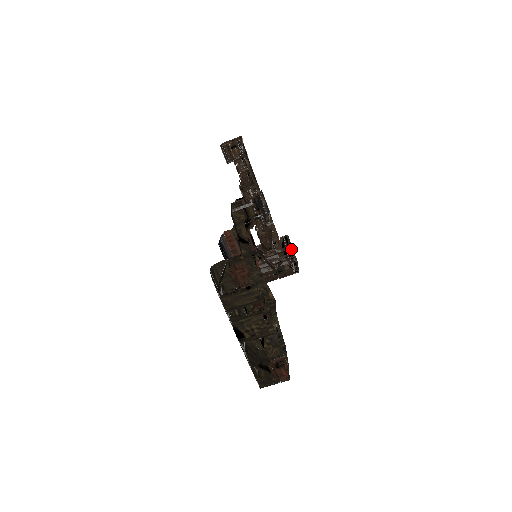
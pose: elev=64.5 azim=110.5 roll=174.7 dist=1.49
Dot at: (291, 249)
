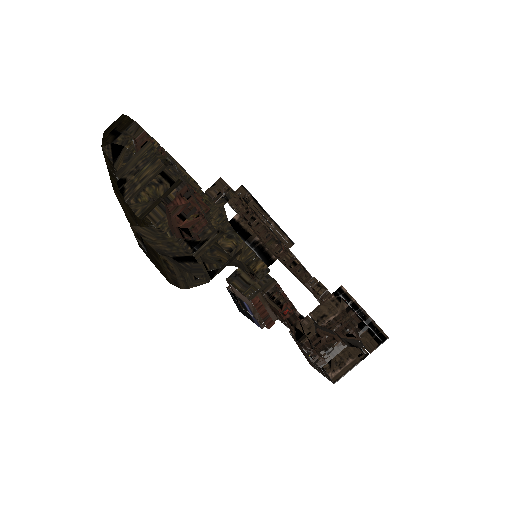
Dot at: (355, 301)
